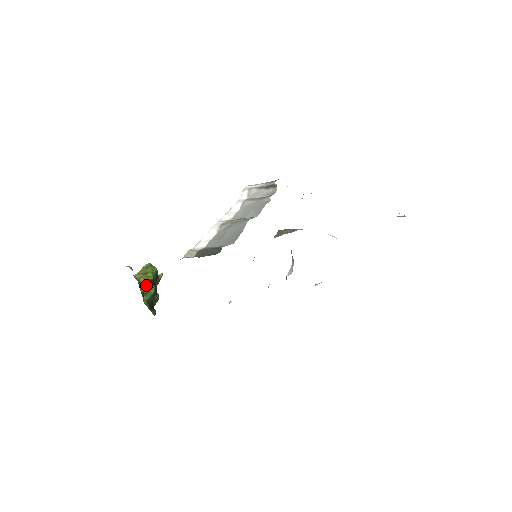
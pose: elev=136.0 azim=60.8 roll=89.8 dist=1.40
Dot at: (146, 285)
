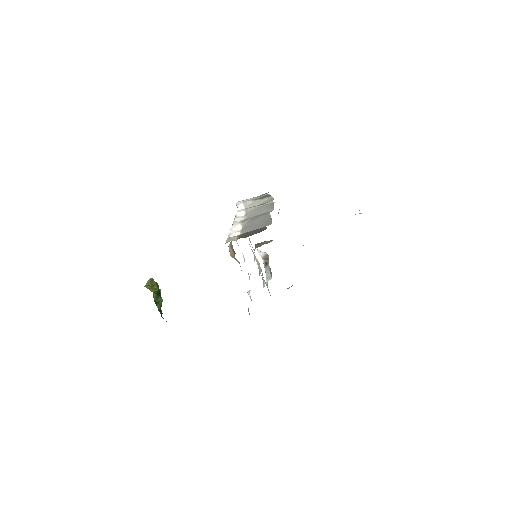
Dot at: (156, 295)
